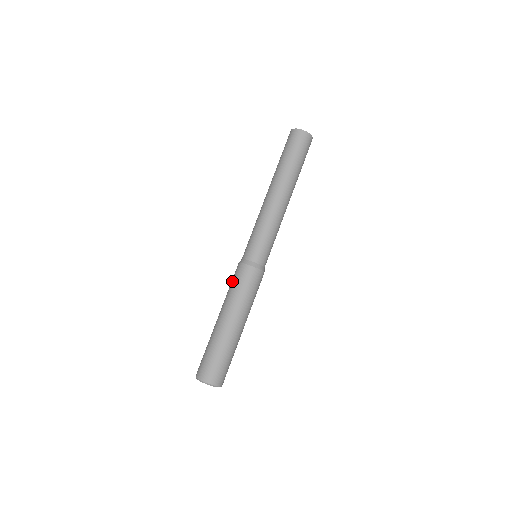
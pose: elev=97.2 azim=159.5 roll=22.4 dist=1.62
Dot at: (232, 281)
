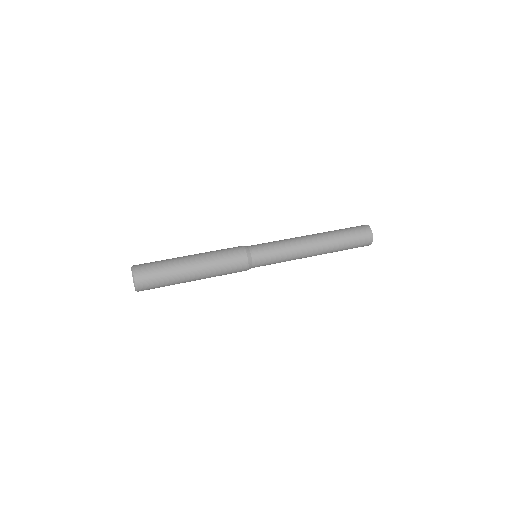
Dot at: occluded
